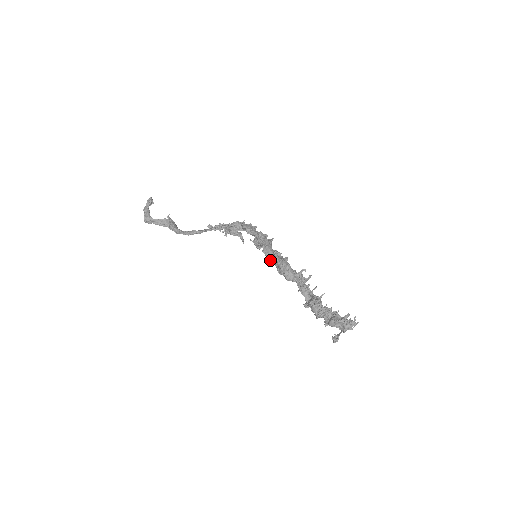
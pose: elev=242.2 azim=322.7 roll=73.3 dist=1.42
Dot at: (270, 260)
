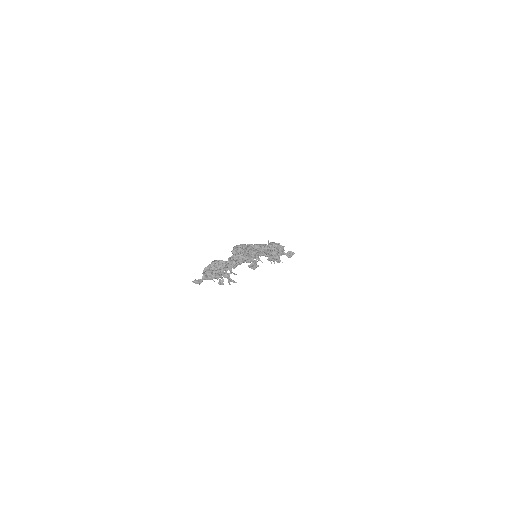
Dot at: occluded
